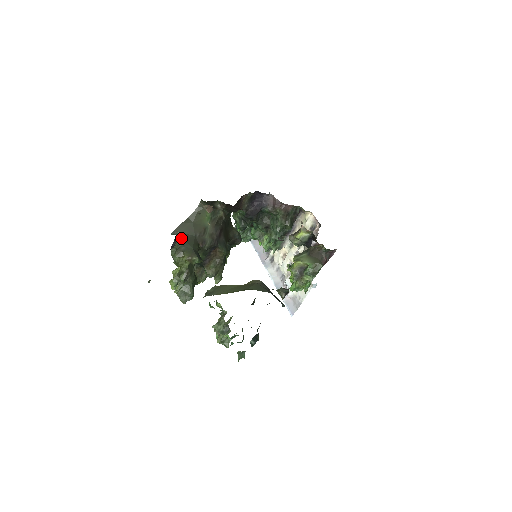
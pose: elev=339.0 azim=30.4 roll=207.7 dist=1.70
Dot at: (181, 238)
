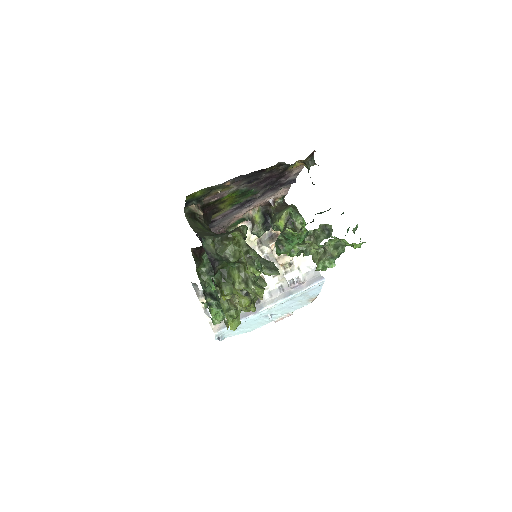
Dot at: (212, 237)
